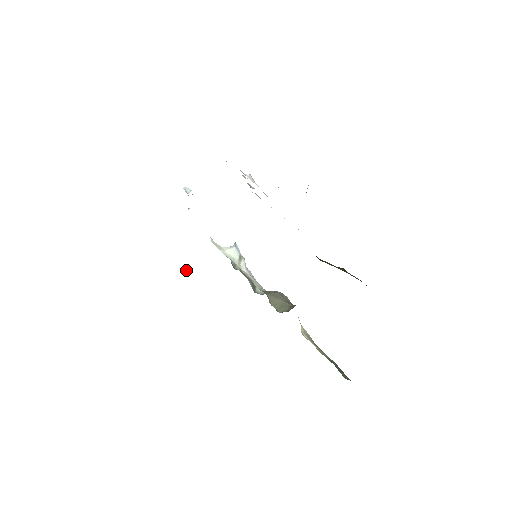
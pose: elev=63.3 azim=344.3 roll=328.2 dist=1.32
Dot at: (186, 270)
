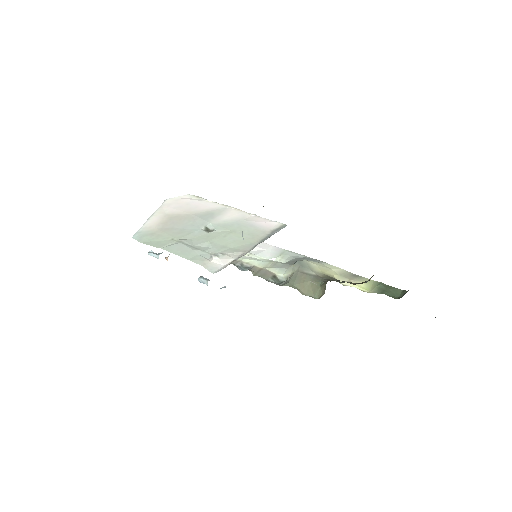
Dot at: (202, 281)
